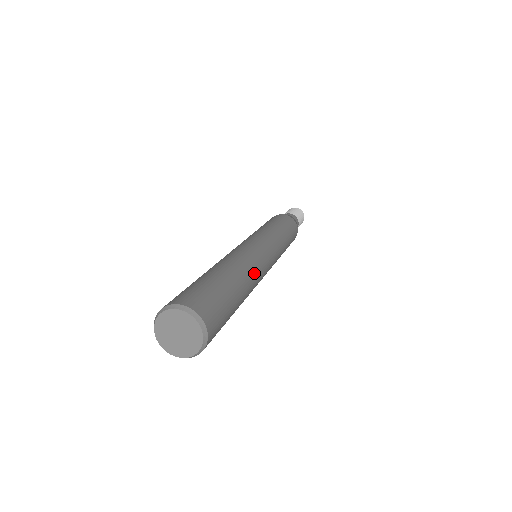
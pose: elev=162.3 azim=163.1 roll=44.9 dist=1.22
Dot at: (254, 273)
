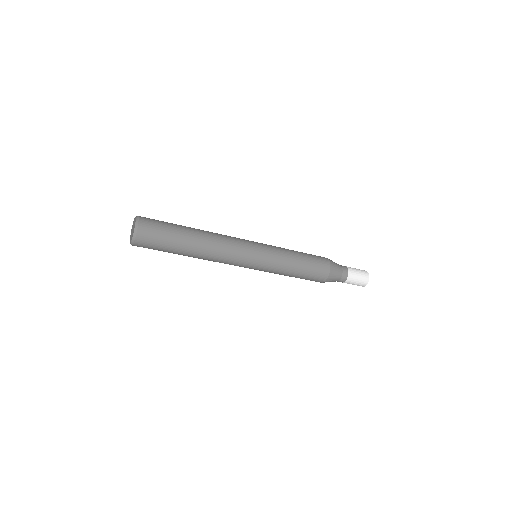
Dot at: (217, 242)
